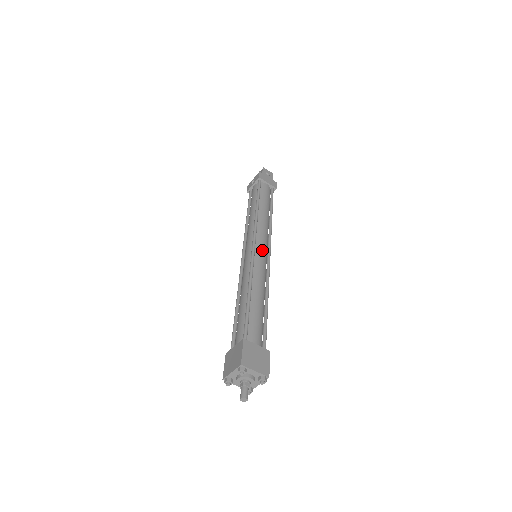
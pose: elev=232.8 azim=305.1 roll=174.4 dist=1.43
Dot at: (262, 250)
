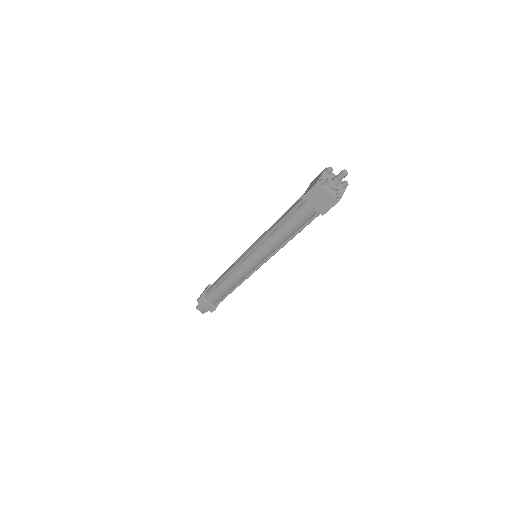
Dot at: occluded
